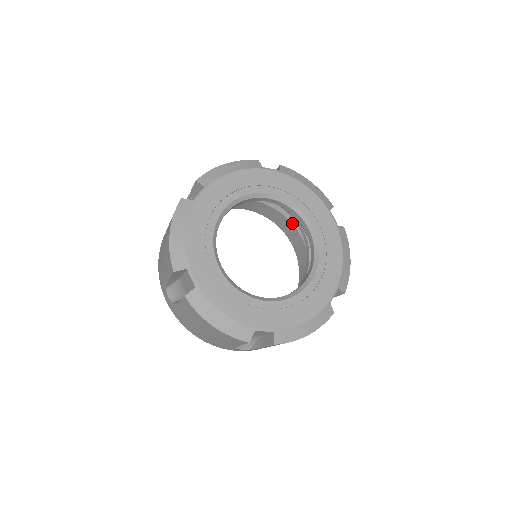
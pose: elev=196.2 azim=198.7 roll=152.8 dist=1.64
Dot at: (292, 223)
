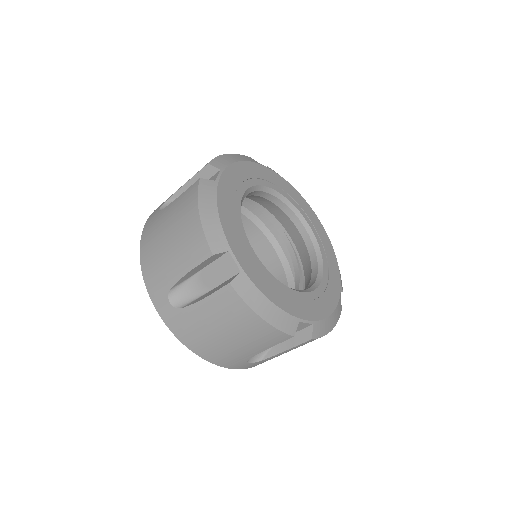
Dot at: (263, 233)
